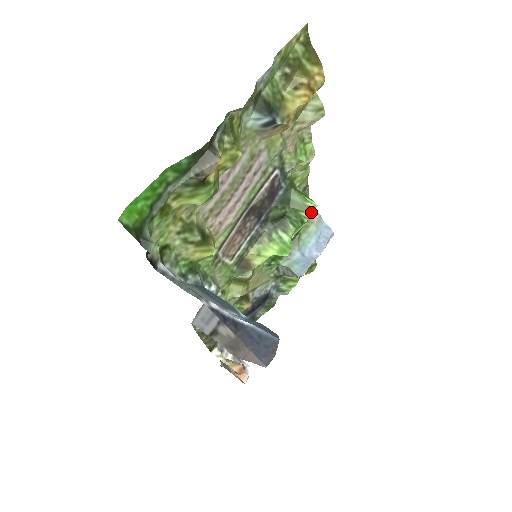
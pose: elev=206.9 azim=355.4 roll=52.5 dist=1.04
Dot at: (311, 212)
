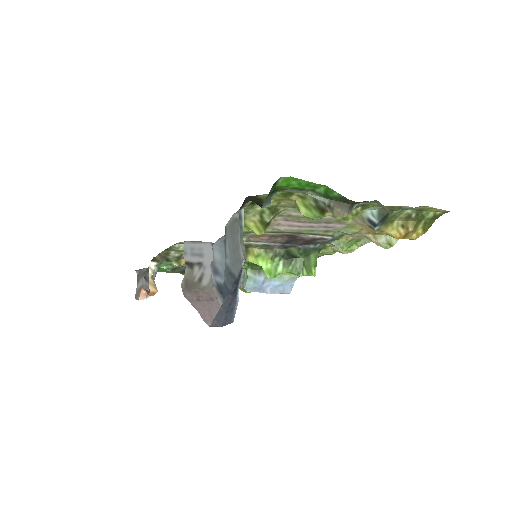
Dot at: (308, 275)
